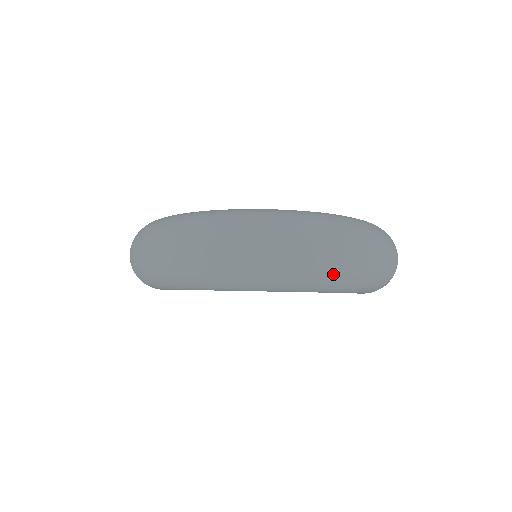
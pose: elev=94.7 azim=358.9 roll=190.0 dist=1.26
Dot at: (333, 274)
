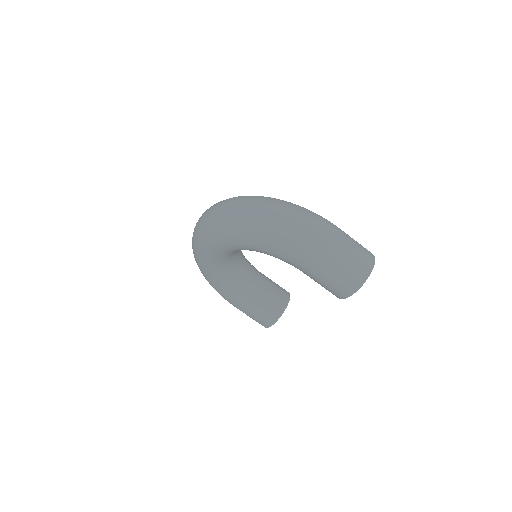
Dot at: (233, 219)
